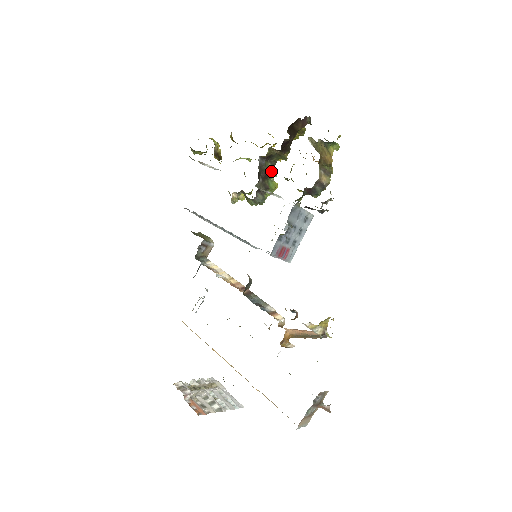
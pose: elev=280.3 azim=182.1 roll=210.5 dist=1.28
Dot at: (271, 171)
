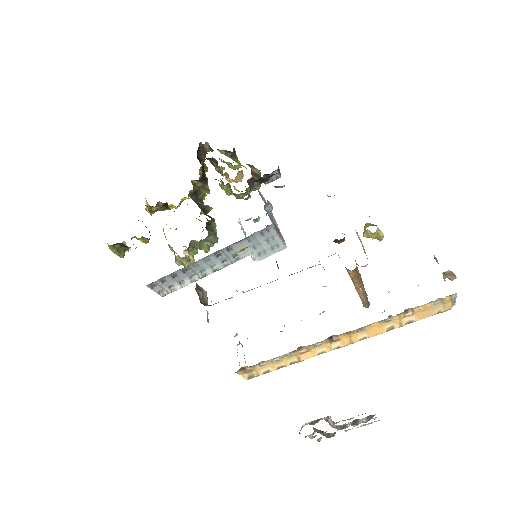
Dot at: (205, 206)
